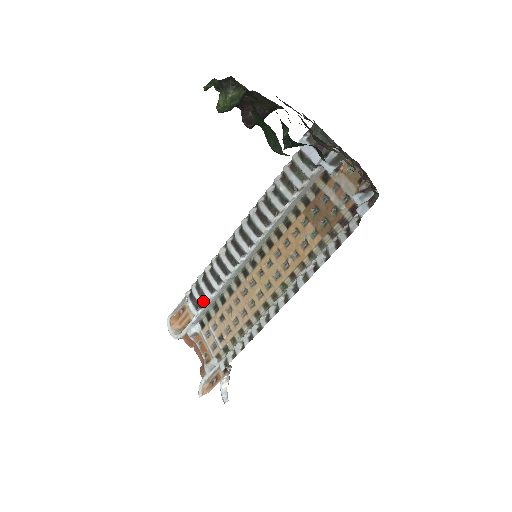
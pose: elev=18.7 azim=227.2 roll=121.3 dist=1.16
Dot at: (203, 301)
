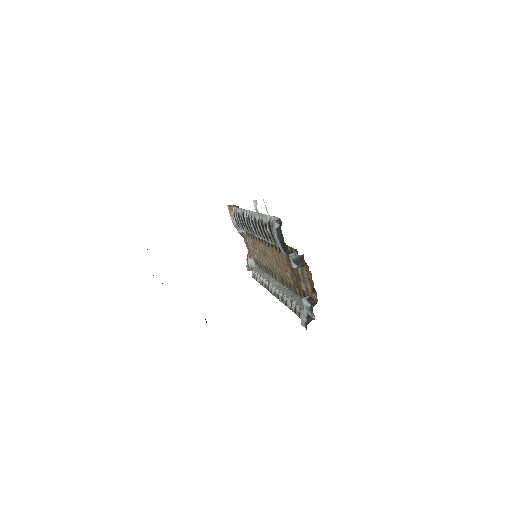
Dot at: (240, 227)
